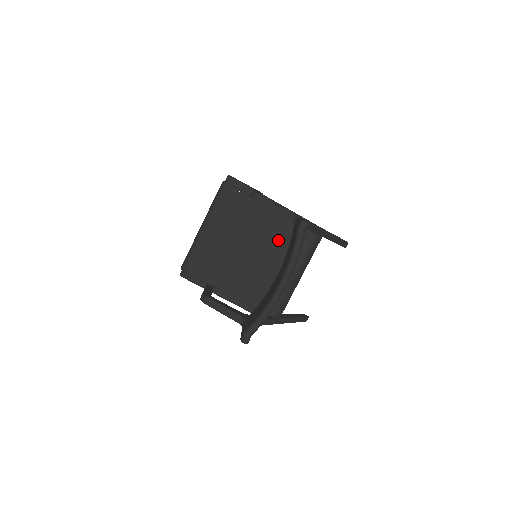
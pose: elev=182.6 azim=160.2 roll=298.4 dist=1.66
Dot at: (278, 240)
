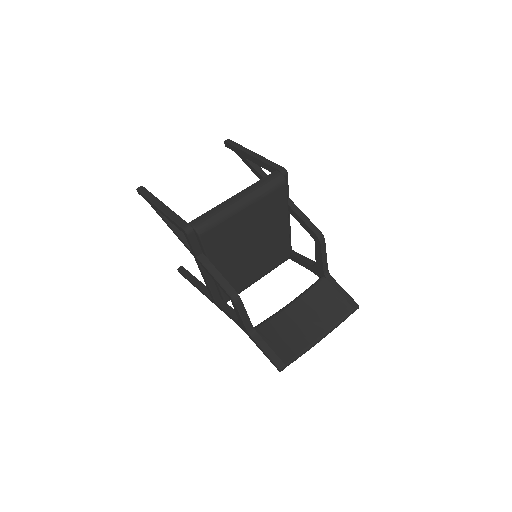
Dot at: (274, 251)
